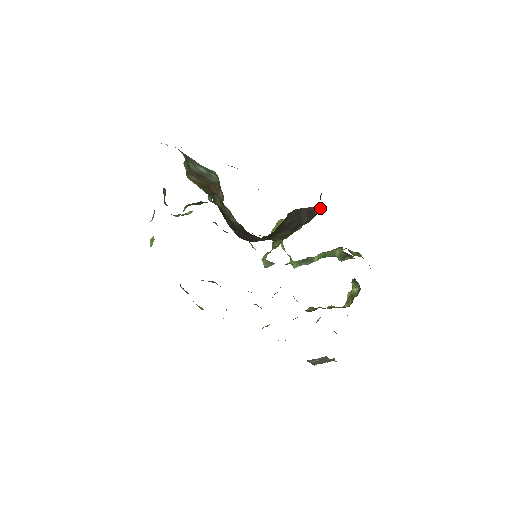
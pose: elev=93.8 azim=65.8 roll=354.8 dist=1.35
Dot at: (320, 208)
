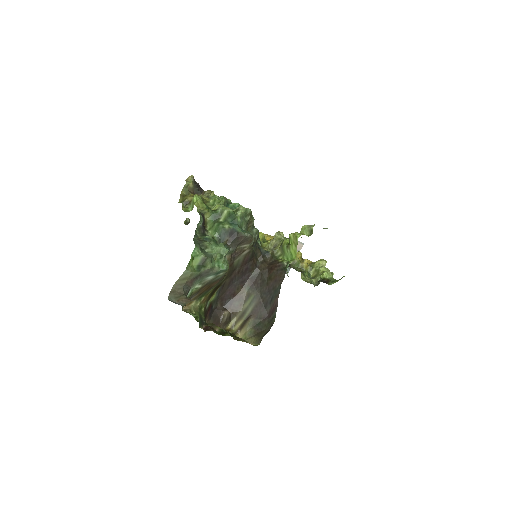
Dot at: (268, 328)
